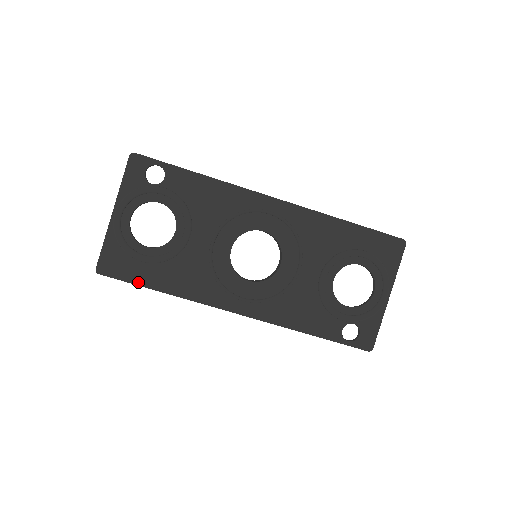
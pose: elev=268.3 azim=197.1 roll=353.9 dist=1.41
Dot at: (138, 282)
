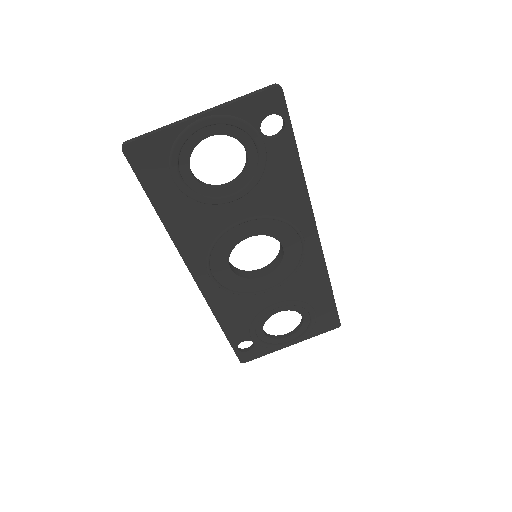
Dot at: (150, 192)
